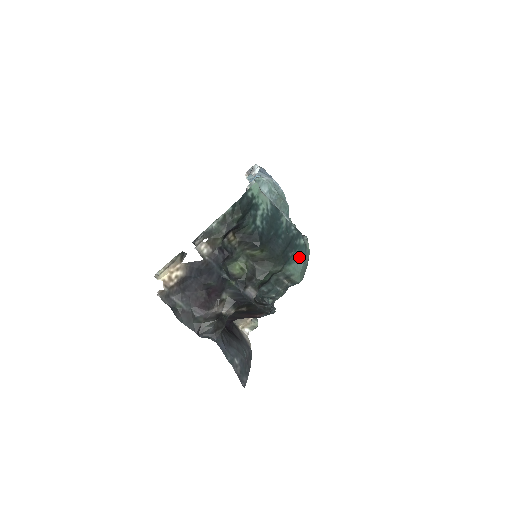
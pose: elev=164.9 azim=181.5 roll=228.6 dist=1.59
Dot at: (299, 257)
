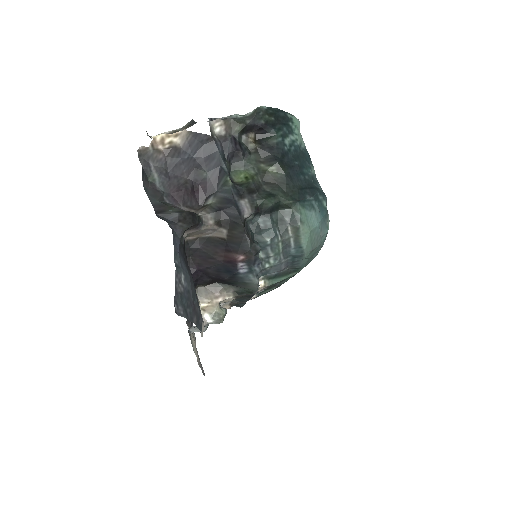
Dot at: (316, 212)
